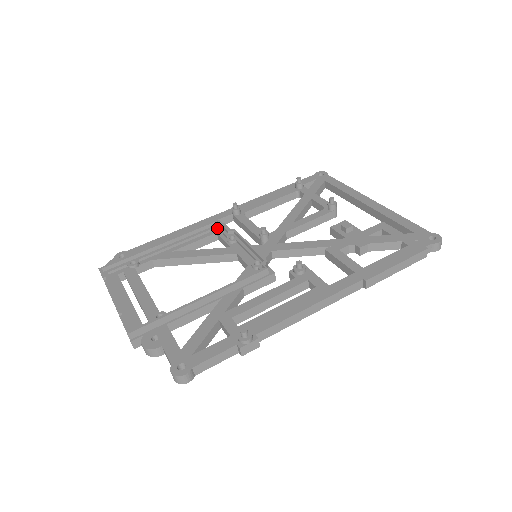
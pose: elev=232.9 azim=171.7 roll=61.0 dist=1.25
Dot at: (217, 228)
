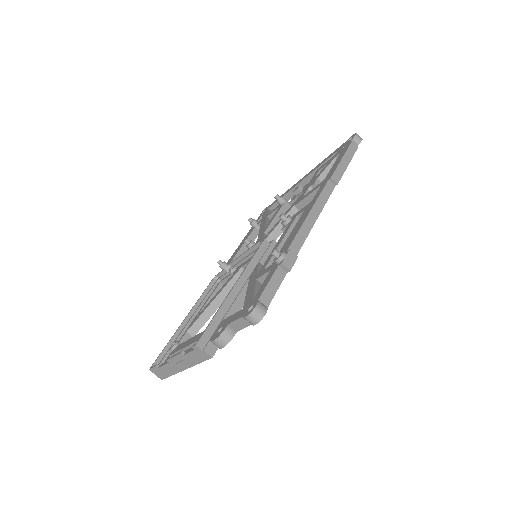
Dot at: (218, 280)
